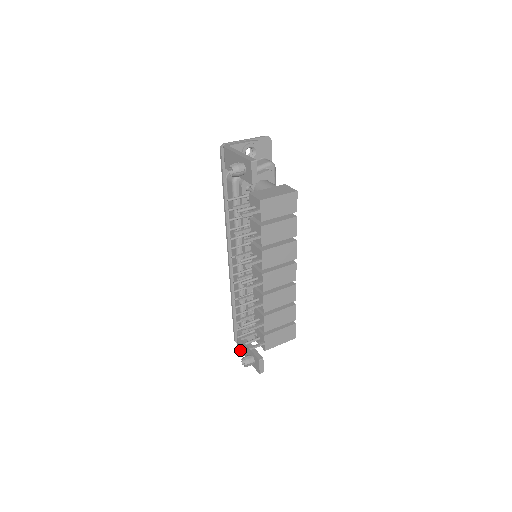
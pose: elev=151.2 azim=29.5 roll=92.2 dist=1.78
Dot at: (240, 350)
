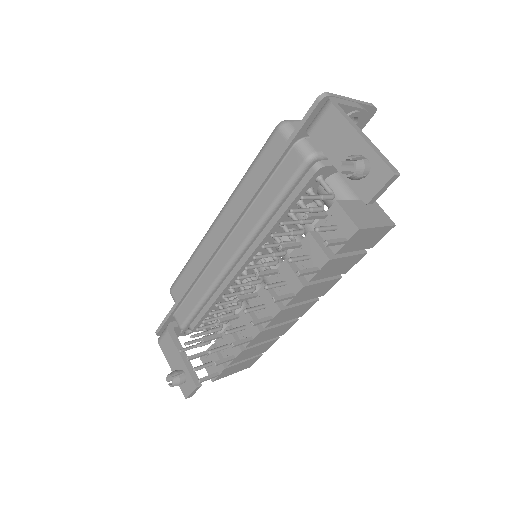
Dot at: occluded
